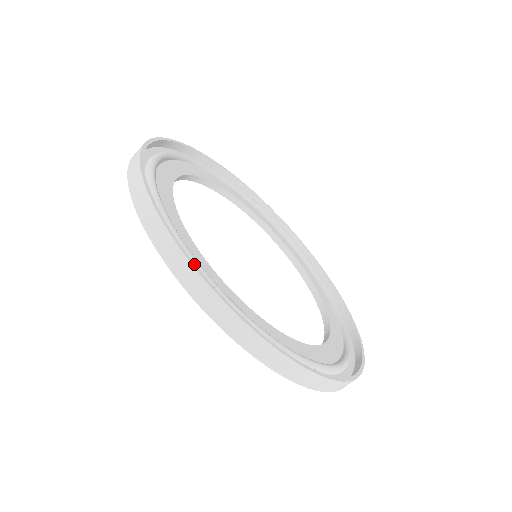
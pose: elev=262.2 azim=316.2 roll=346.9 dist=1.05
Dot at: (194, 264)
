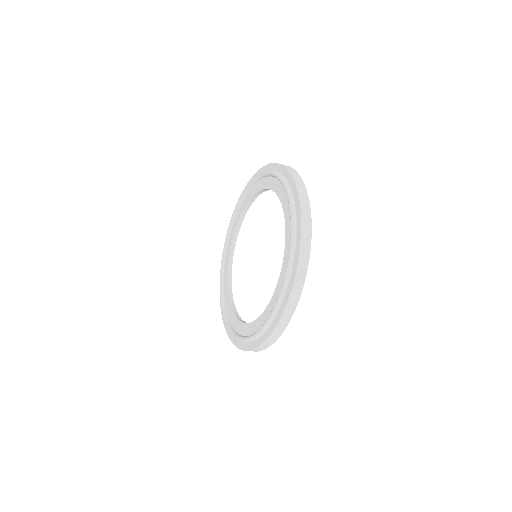
Dot at: (310, 215)
